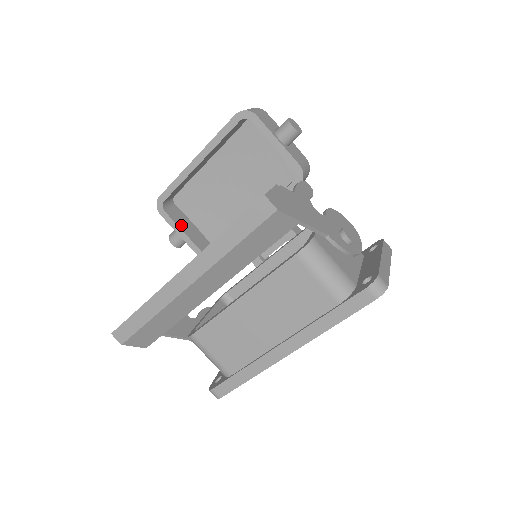
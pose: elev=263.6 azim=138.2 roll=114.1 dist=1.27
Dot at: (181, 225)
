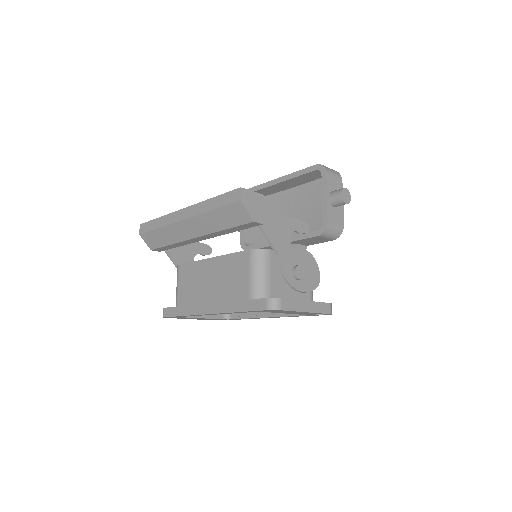
Dot at: occluded
